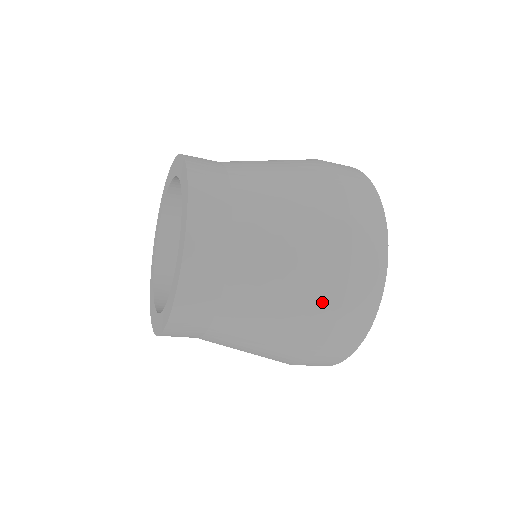
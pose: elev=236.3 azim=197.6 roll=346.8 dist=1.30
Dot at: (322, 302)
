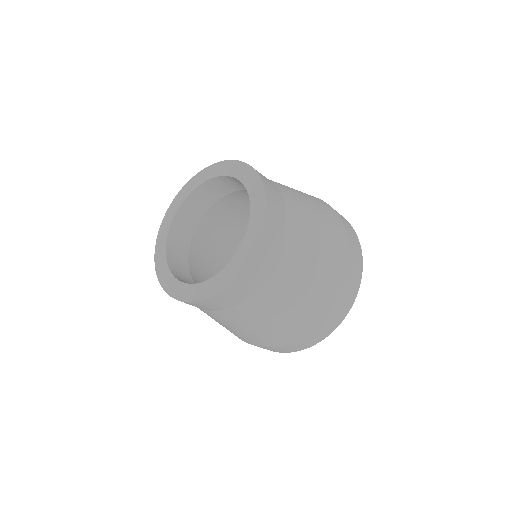
Dot at: (319, 306)
